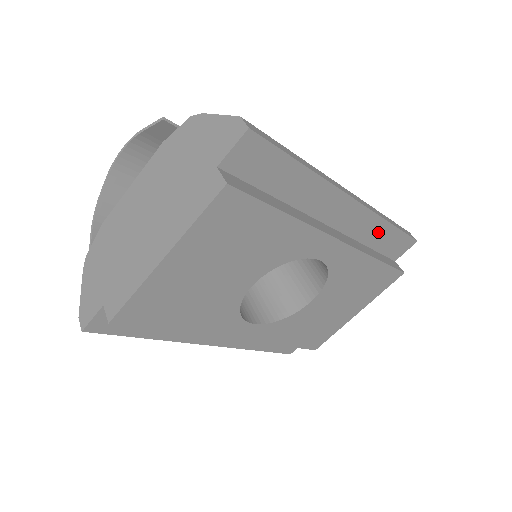
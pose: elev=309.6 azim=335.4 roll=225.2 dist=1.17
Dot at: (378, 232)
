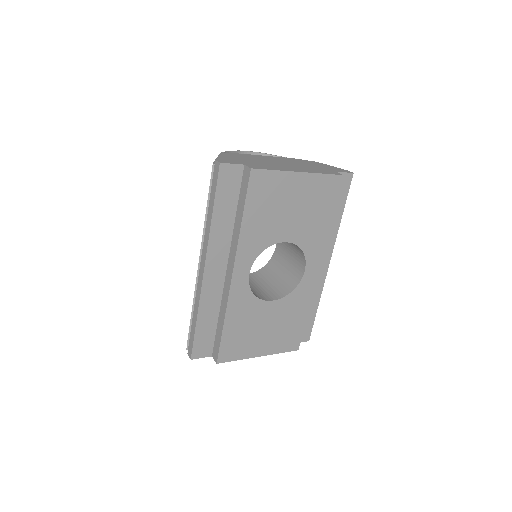
Dot at: (312, 303)
